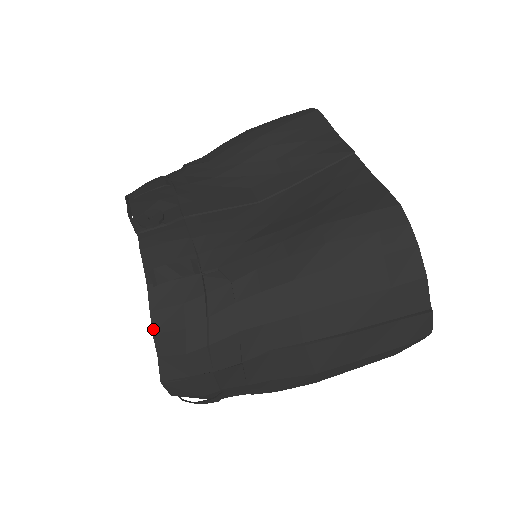
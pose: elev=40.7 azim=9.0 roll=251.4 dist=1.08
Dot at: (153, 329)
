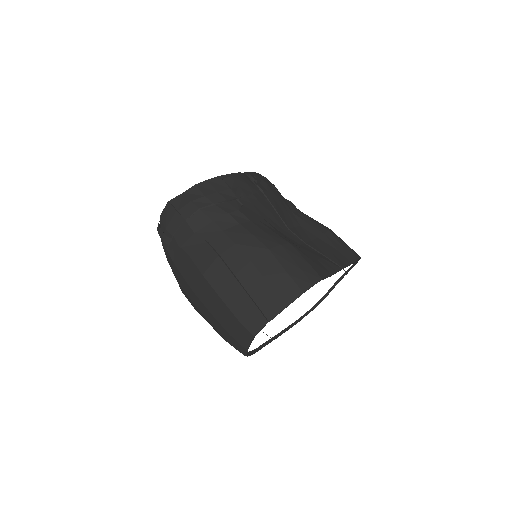
Dot at: (198, 184)
